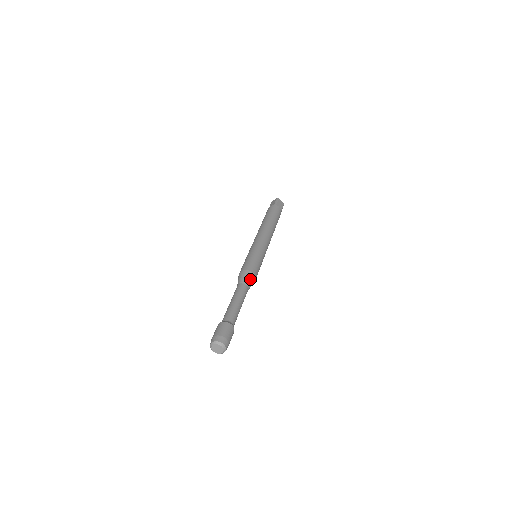
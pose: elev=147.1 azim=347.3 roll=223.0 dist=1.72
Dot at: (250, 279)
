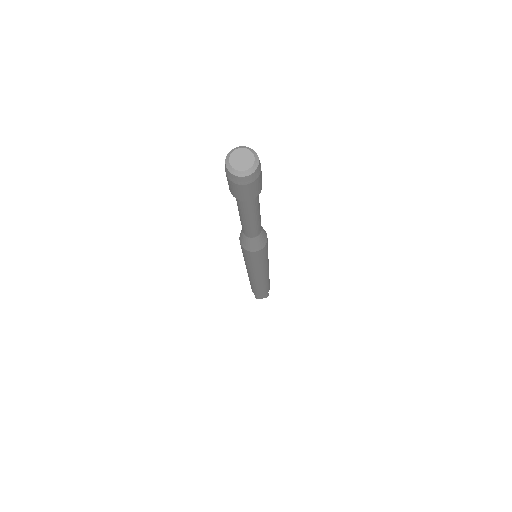
Dot at: (264, 232)
